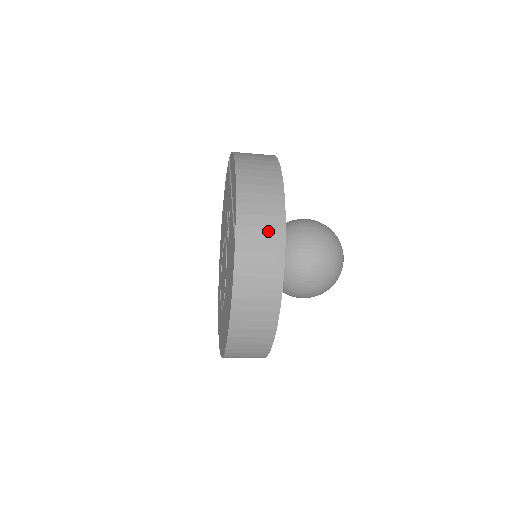
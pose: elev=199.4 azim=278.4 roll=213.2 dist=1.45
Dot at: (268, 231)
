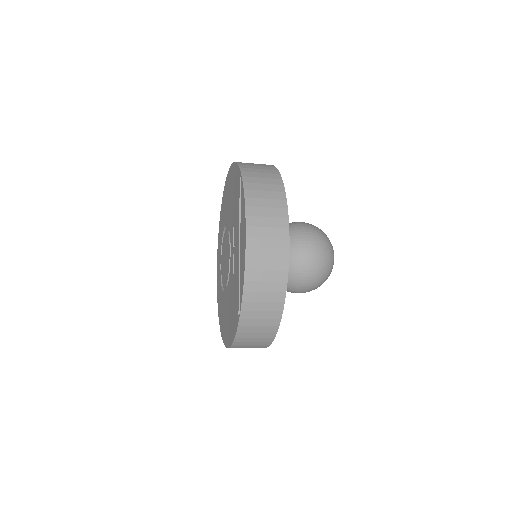
Dot at: (268, 313)
